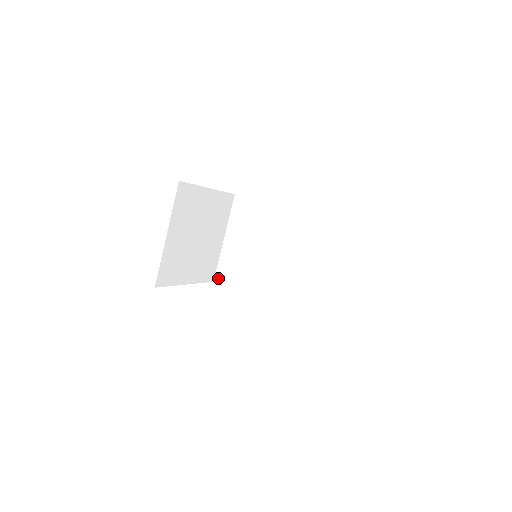
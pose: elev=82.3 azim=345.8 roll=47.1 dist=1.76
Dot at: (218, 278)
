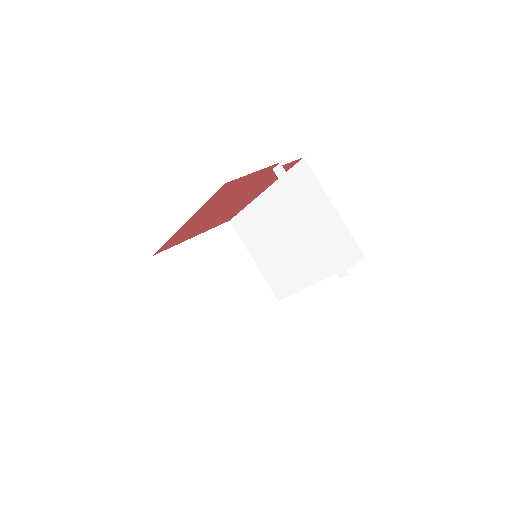
Dot at: (278, 295)
